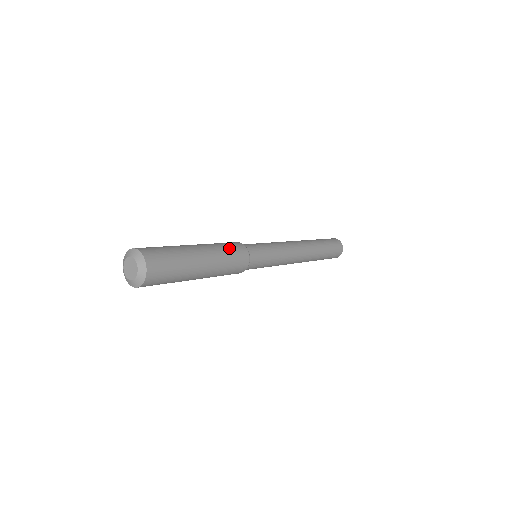
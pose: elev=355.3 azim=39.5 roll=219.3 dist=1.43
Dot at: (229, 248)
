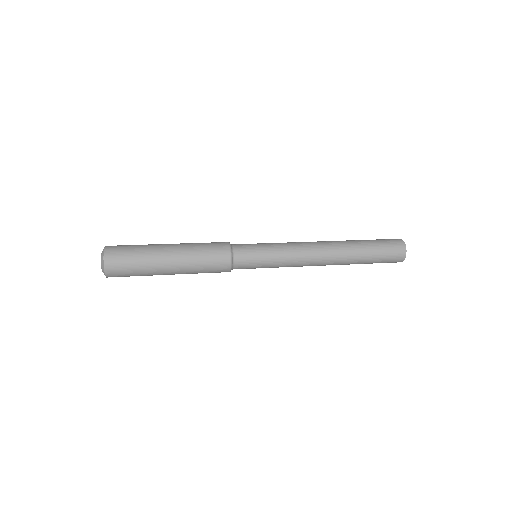
Dot at: (206, 249)
